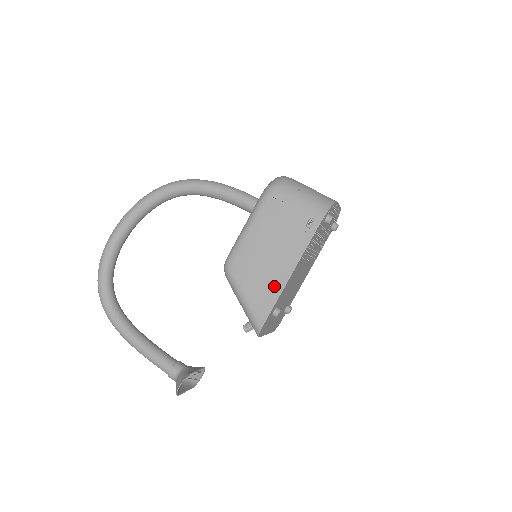
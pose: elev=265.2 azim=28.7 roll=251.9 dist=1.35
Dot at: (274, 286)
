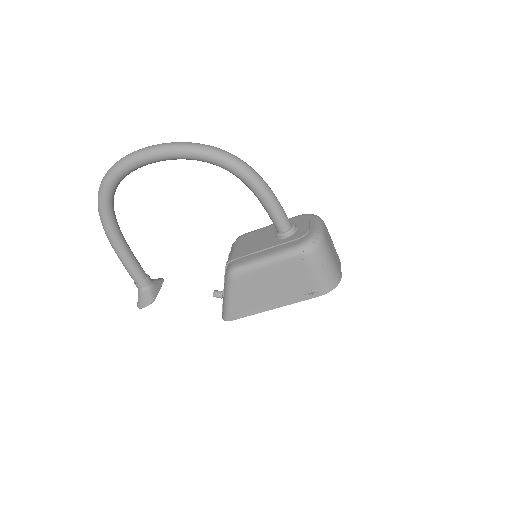
Dot at: (257, 307)
